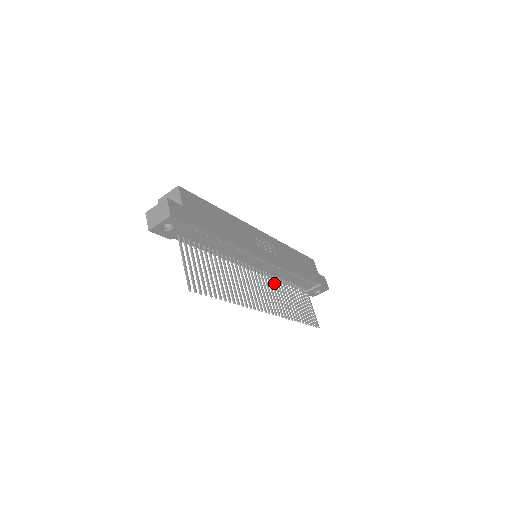
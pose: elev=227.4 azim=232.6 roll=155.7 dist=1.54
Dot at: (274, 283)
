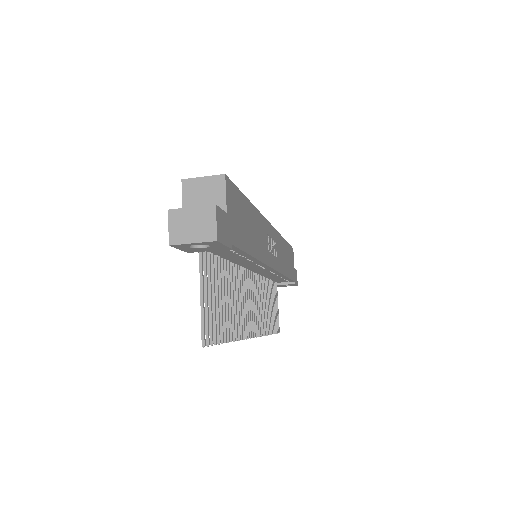
Dot at: occluded
